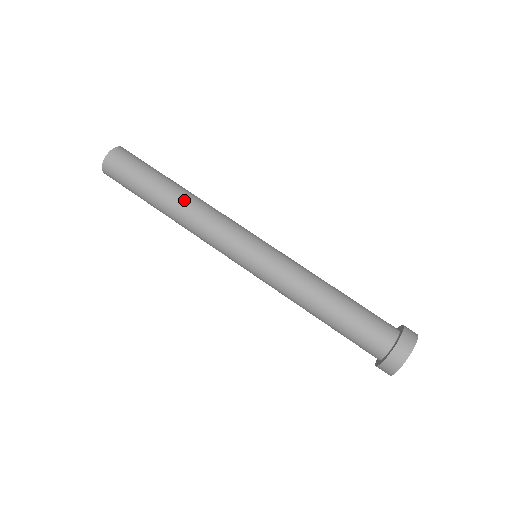
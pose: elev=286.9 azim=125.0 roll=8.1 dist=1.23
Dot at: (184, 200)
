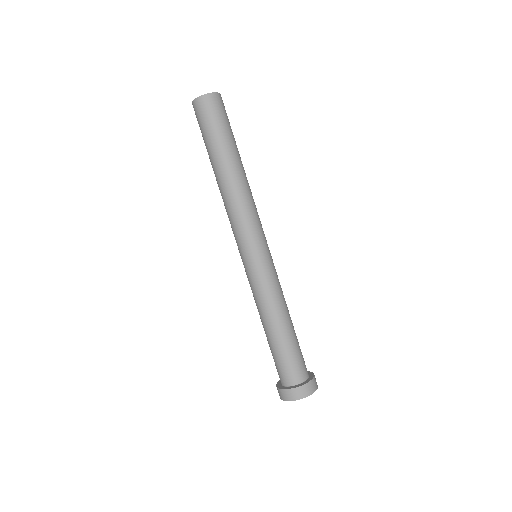
Dot at: (241, 177)
